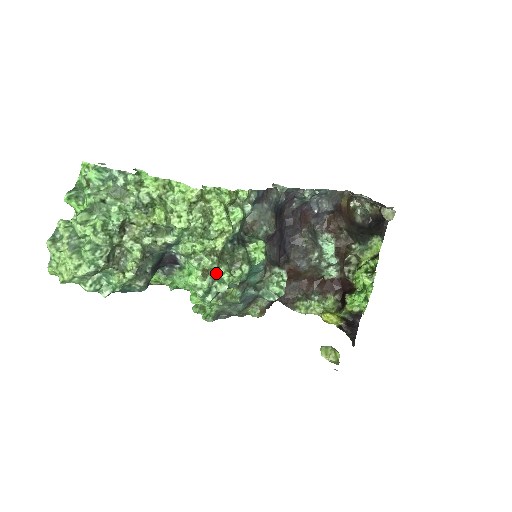
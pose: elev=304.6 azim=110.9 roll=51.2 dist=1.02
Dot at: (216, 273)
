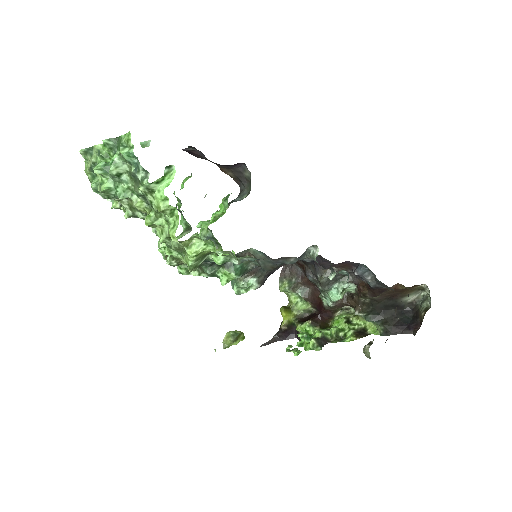
Dot at: occluded
